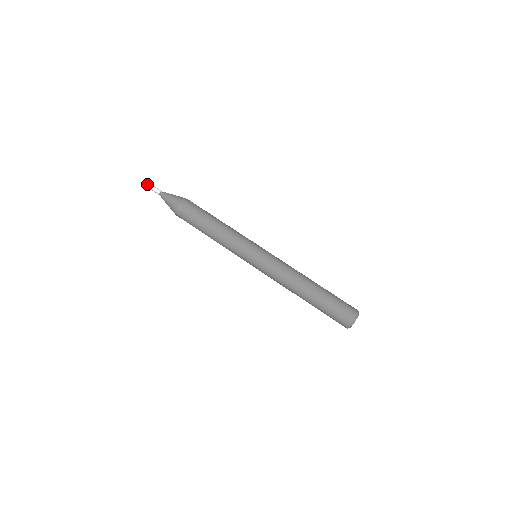
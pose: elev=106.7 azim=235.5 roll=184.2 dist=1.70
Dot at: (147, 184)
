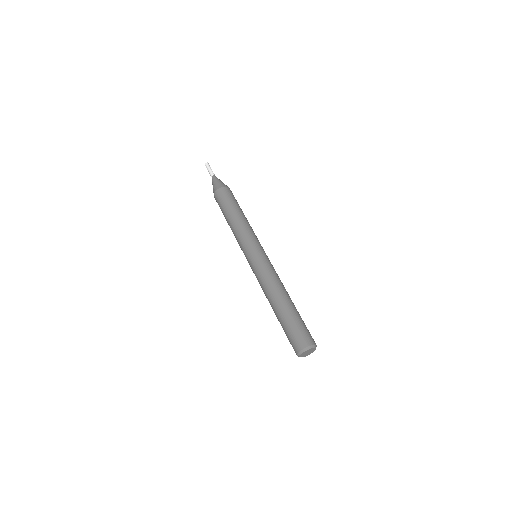
Dot at: (209, 165)
